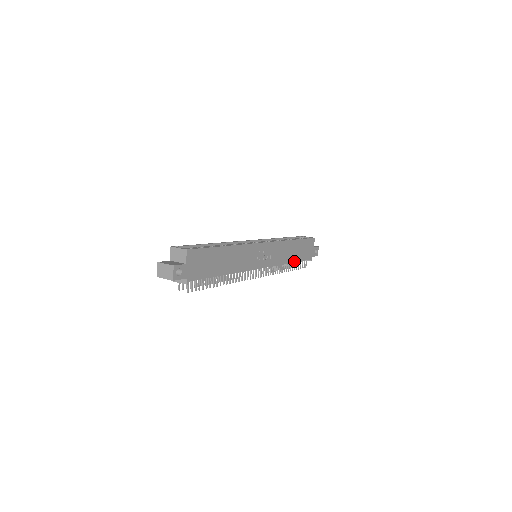
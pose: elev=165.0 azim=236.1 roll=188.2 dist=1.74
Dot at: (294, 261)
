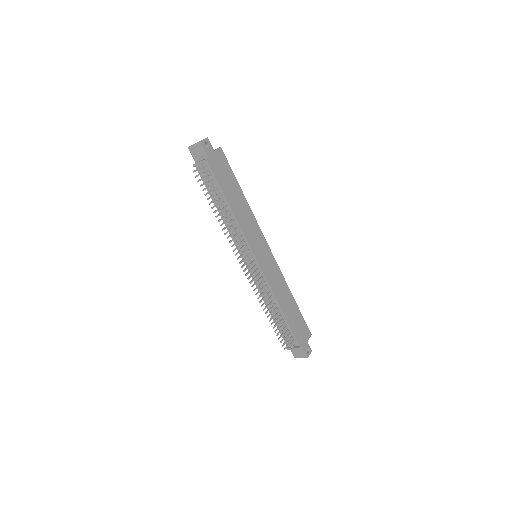
Dot at: (284, 314)
